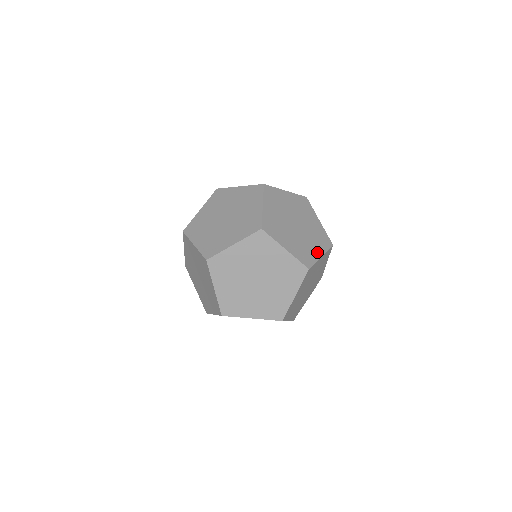
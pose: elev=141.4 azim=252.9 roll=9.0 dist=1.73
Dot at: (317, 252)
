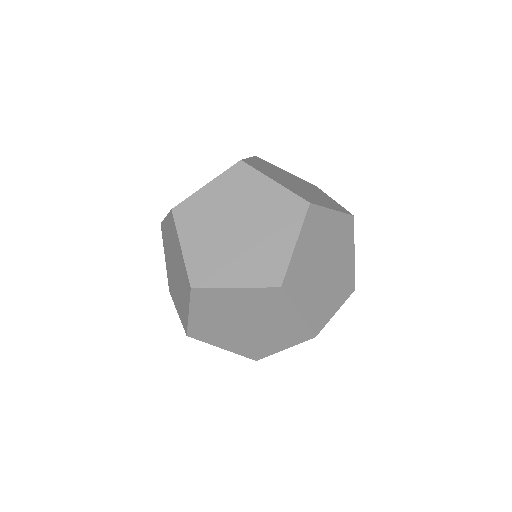
Dot at: (350, 257)
